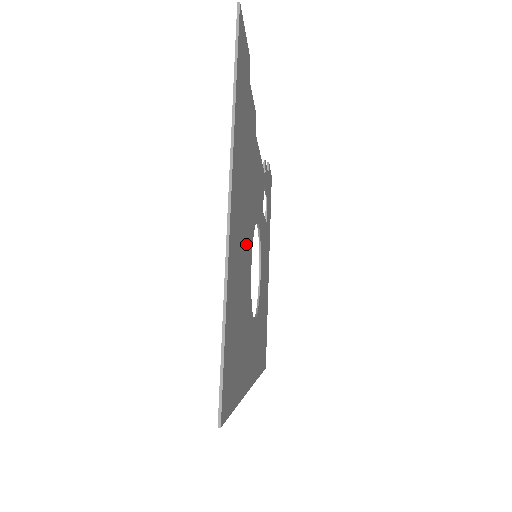
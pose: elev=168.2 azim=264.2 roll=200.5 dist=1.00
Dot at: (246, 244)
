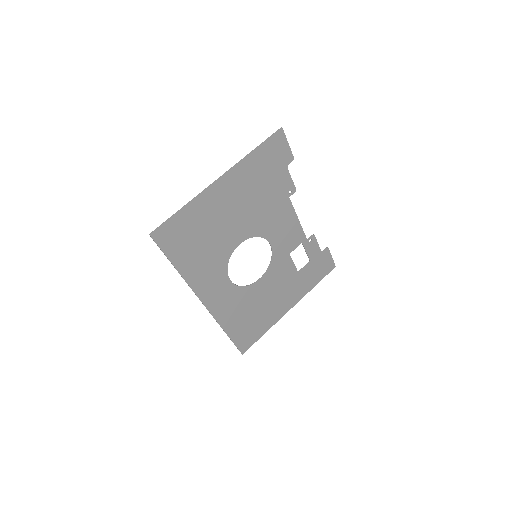
Dot at: (235, 223)
